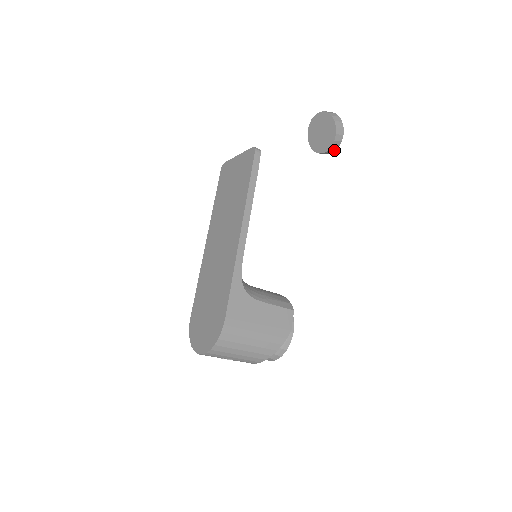
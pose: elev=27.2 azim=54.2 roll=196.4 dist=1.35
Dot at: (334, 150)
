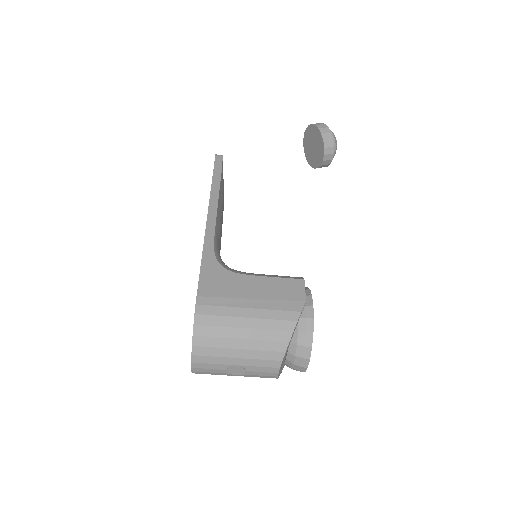
Dot at: (332, 153)
